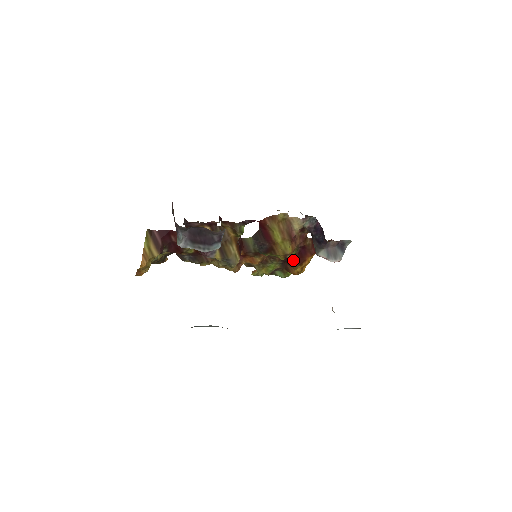
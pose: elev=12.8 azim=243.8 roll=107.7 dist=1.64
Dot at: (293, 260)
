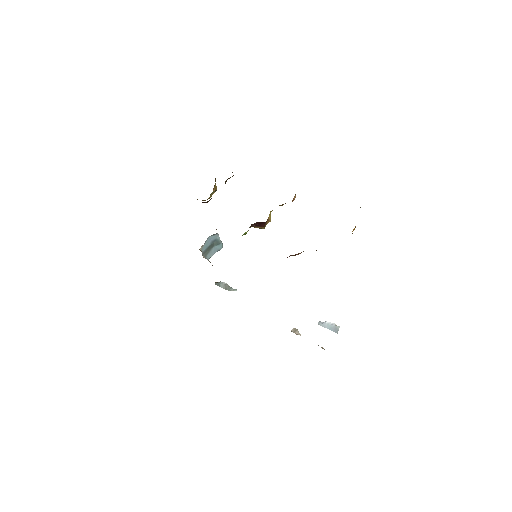
Dot at: occluded
